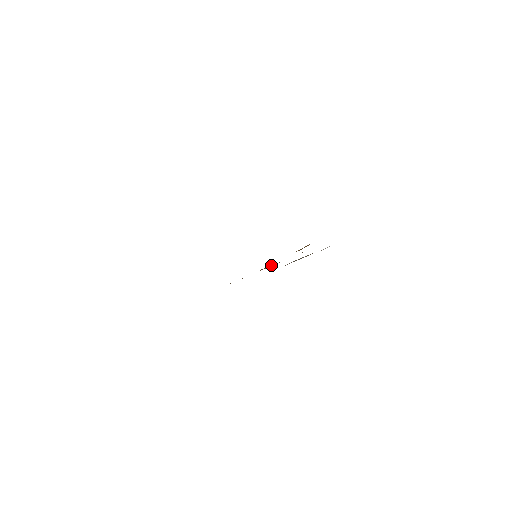
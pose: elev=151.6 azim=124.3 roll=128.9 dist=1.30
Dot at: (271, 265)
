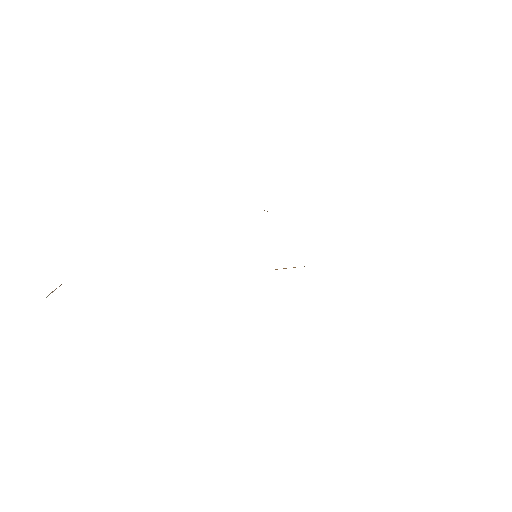
Dot at: occluded
